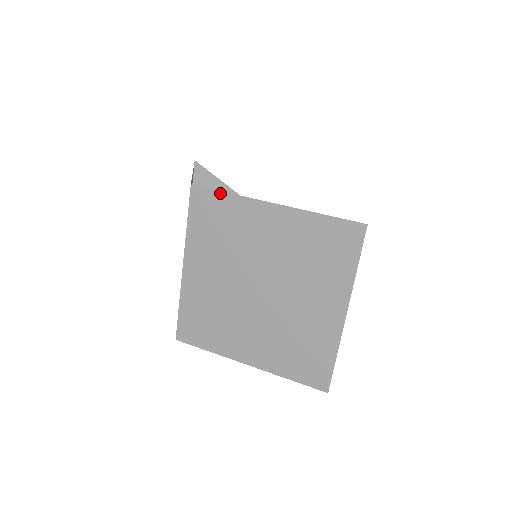
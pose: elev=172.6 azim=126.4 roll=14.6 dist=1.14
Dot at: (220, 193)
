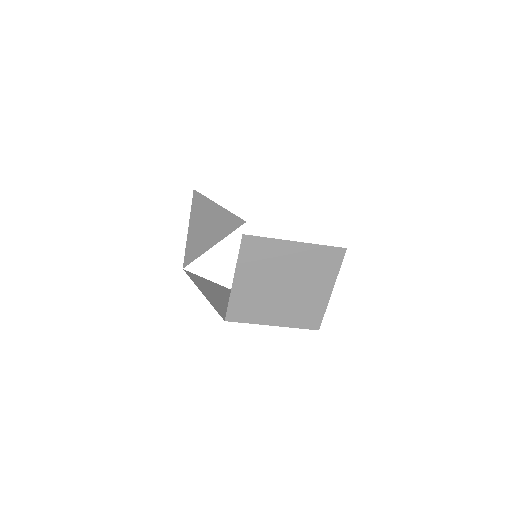
Dot at: (262, 238)
